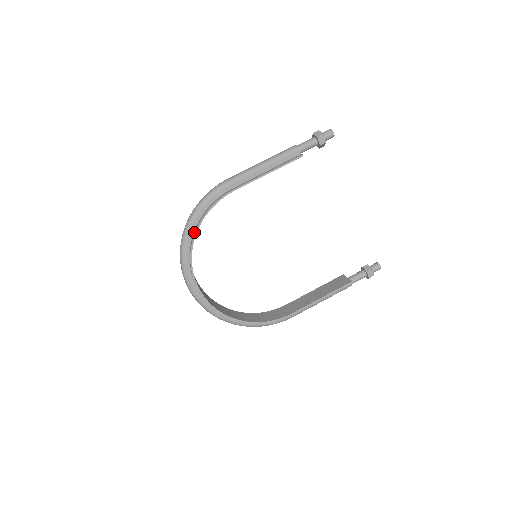
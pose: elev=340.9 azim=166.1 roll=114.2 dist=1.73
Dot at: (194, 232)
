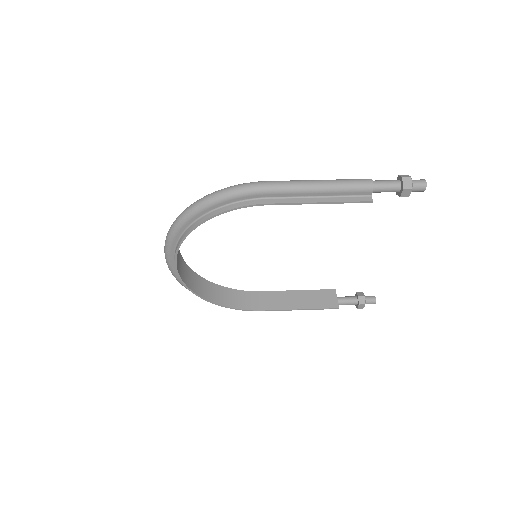
Dot at: (197, 222)
